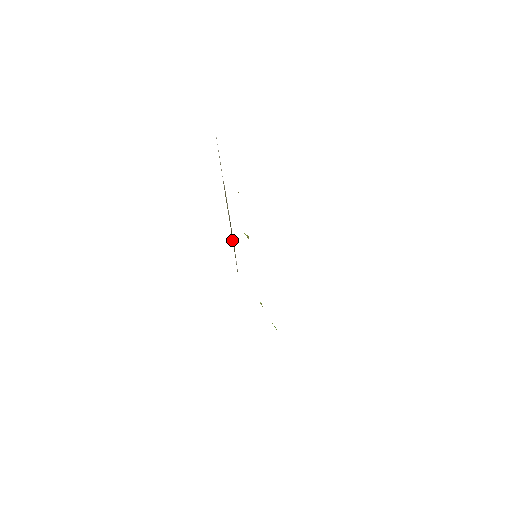
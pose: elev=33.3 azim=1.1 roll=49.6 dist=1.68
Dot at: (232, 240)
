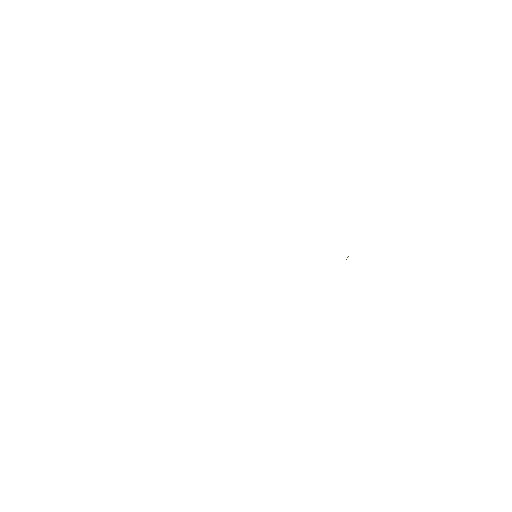
Dot at: occluded
